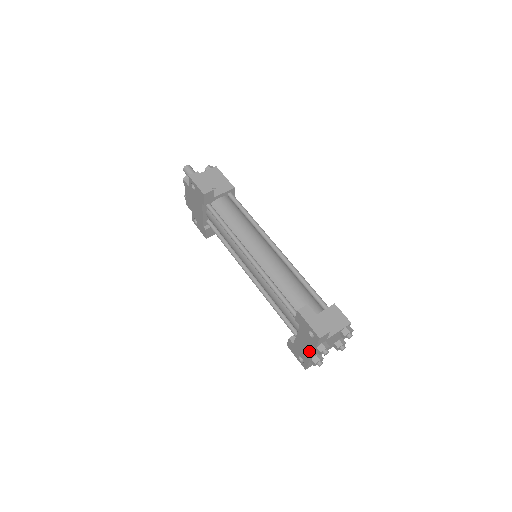
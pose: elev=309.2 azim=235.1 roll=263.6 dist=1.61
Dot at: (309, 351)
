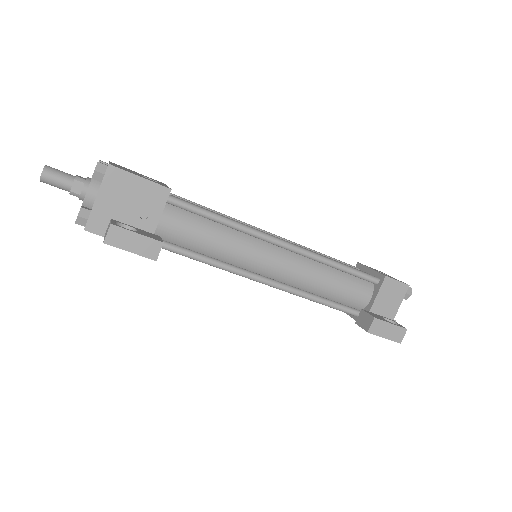
Dot at: occluded
